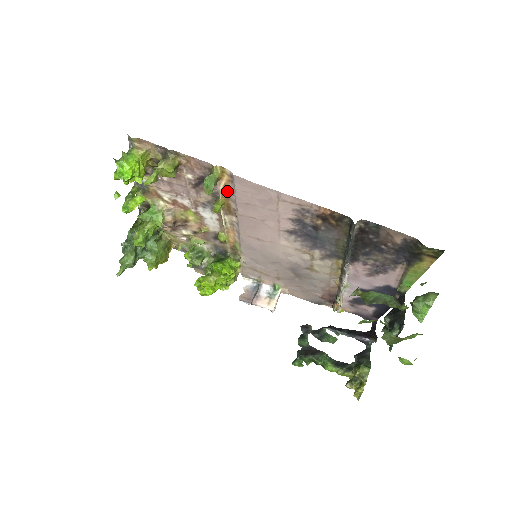
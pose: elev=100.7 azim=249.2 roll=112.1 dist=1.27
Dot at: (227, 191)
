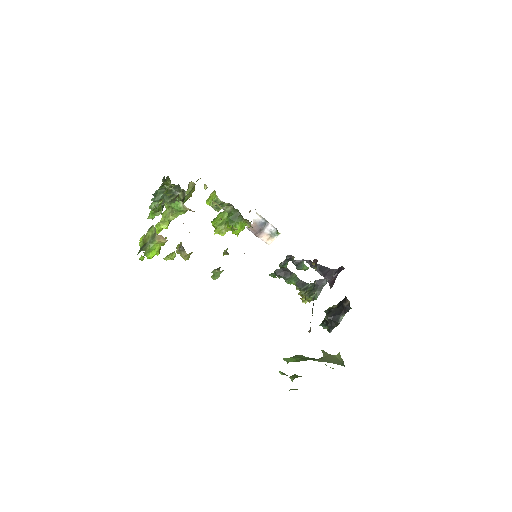
Dot at: occluded
